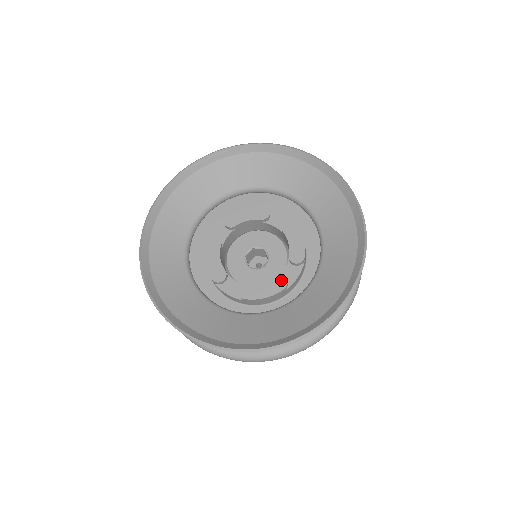
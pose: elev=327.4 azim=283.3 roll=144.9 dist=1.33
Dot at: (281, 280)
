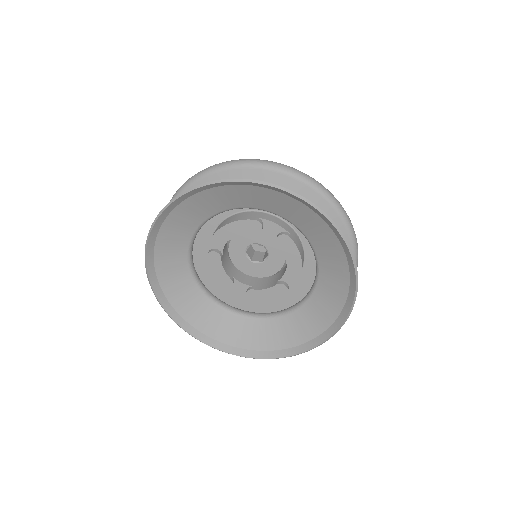
Dot at: (282, 288)
